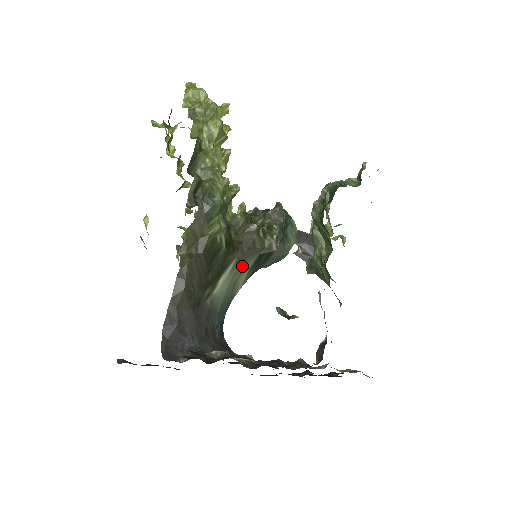
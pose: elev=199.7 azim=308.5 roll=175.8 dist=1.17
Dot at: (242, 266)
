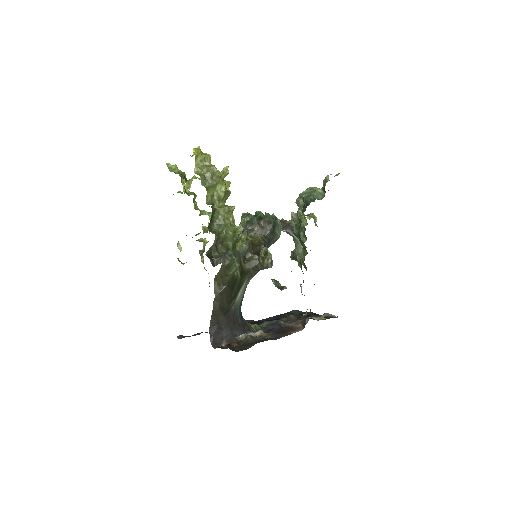
Dot at: occluded
